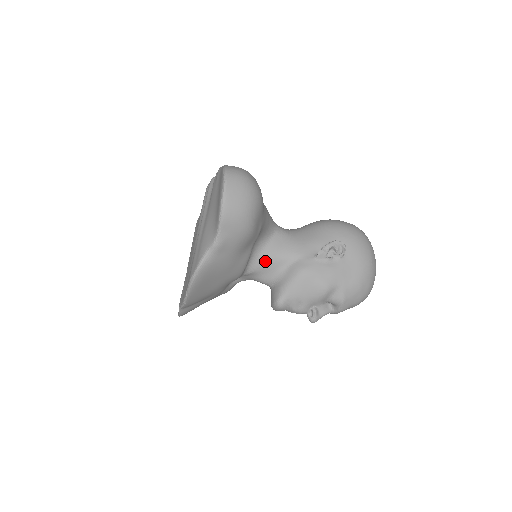
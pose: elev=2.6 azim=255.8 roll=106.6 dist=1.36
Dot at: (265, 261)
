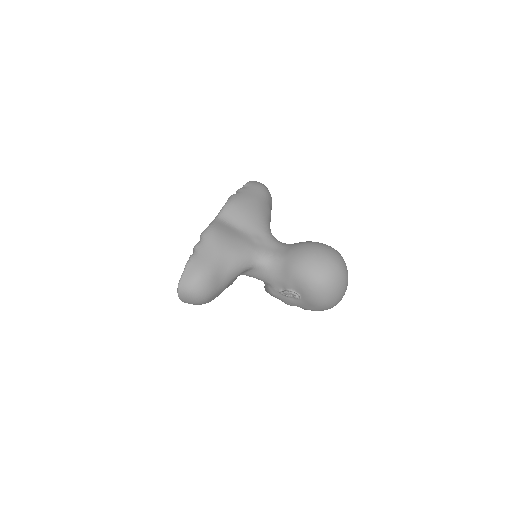
Dot at: occluded
